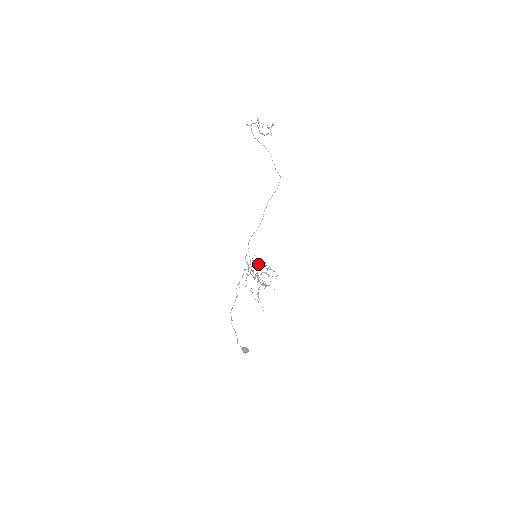
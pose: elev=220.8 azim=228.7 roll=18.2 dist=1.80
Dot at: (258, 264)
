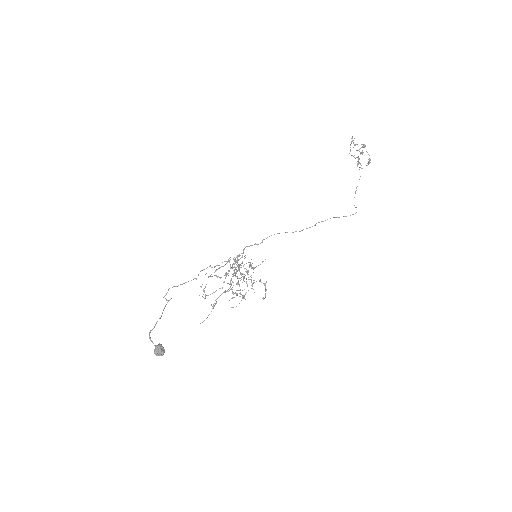
Dot at: (250, 266)
